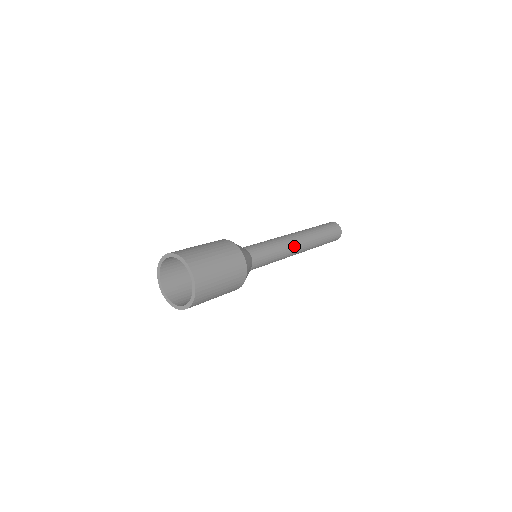
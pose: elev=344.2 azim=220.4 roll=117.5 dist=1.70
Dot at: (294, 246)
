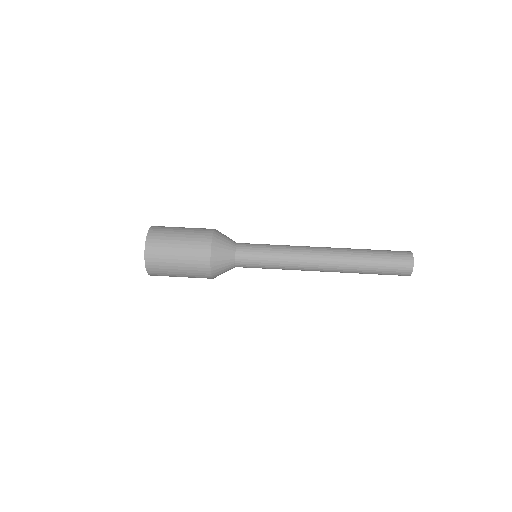
Dot at: (306, 270)
